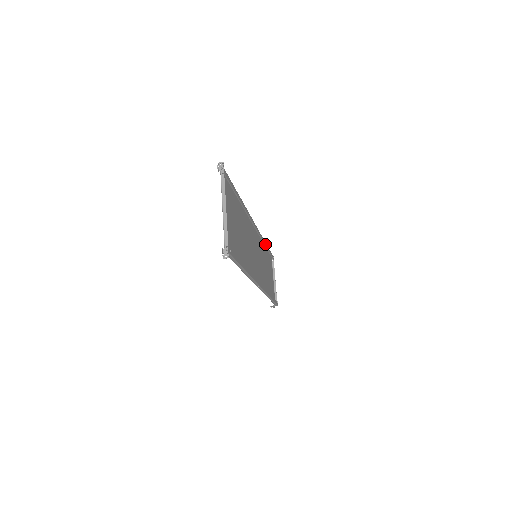
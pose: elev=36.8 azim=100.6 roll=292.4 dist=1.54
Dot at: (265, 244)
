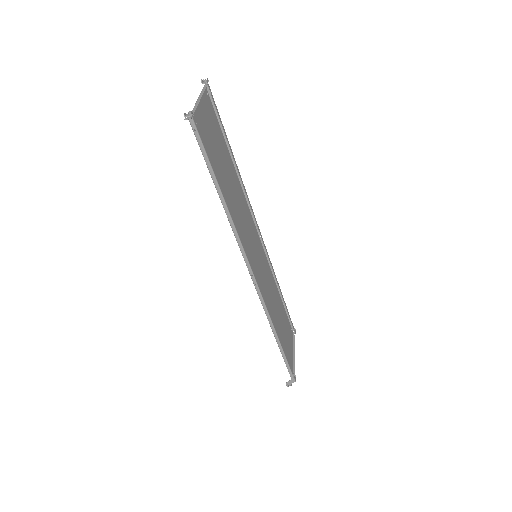
Dot at: (278, 285)
